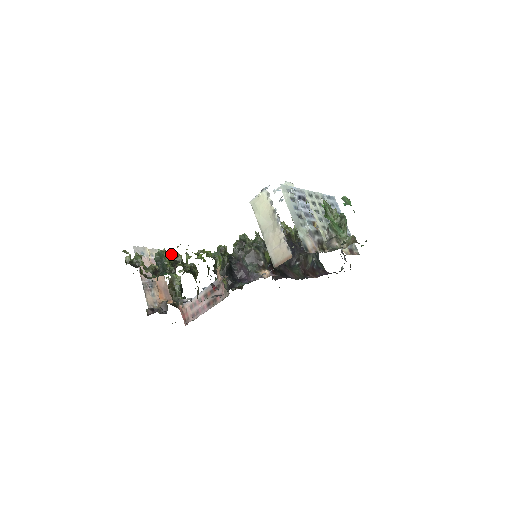
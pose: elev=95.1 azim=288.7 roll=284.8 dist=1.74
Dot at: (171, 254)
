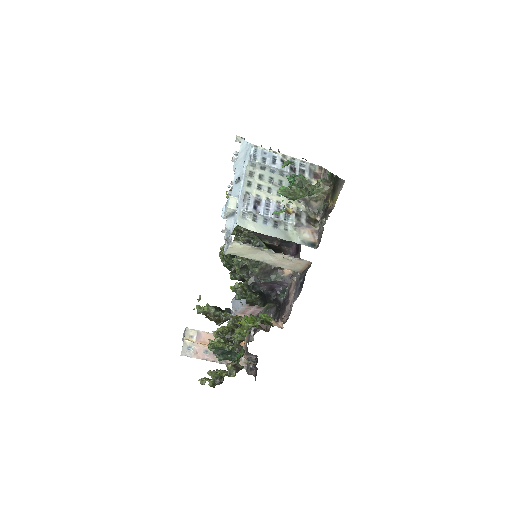
Dot at: (220, 339)
